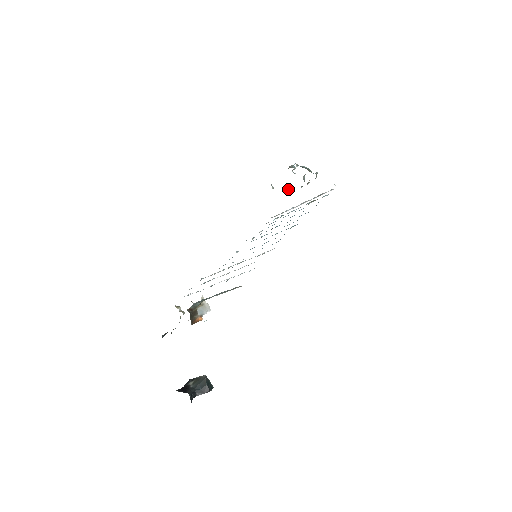
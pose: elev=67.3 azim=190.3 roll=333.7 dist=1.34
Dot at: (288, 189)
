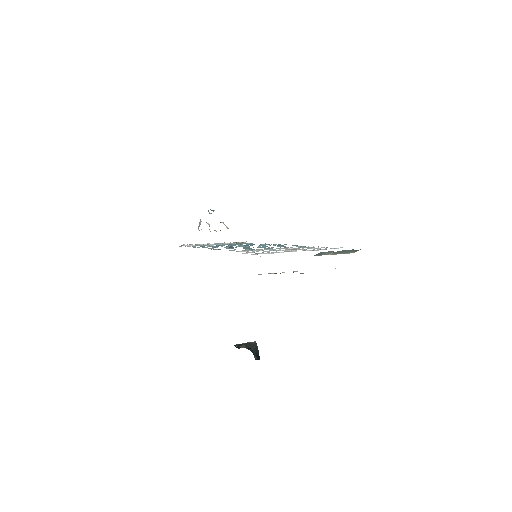
Dot at: occluded
